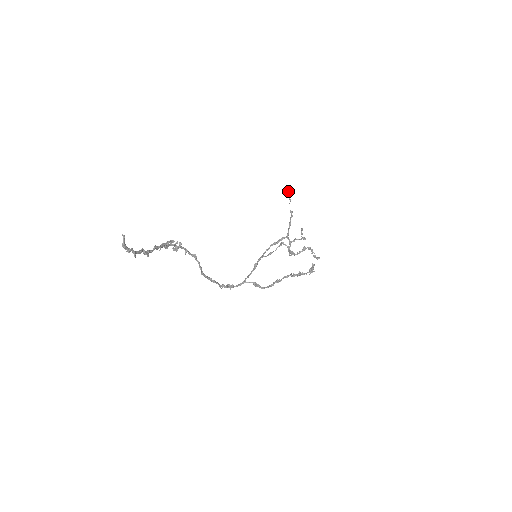
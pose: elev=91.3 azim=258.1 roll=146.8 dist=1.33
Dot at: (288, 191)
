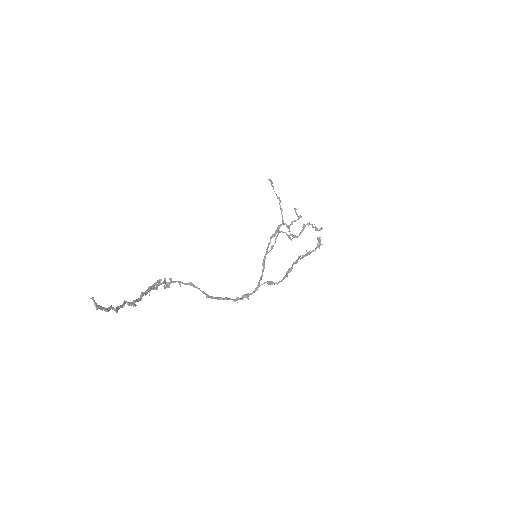
Dot at: (268, 179)
